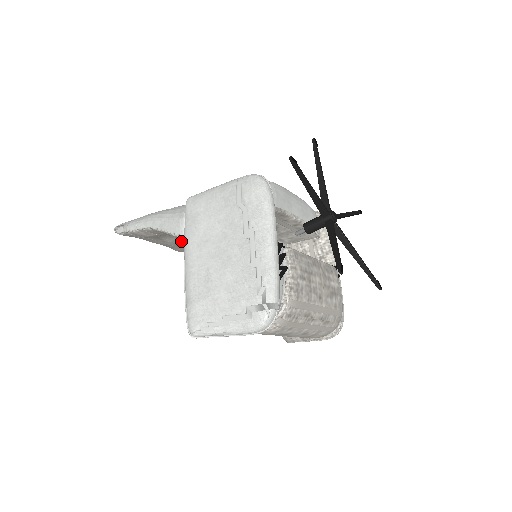
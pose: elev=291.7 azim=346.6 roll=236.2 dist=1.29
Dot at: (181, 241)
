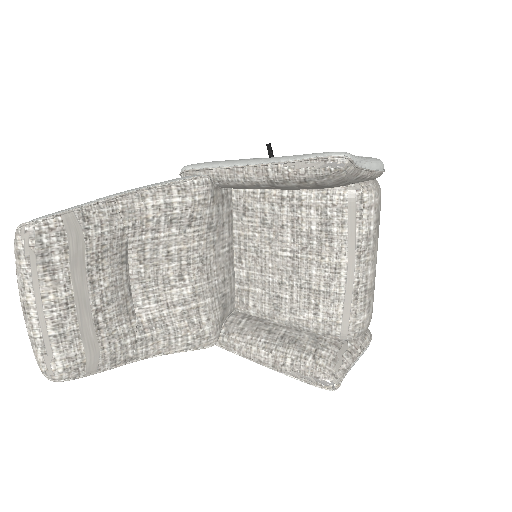
Dot at: (118, 293)
